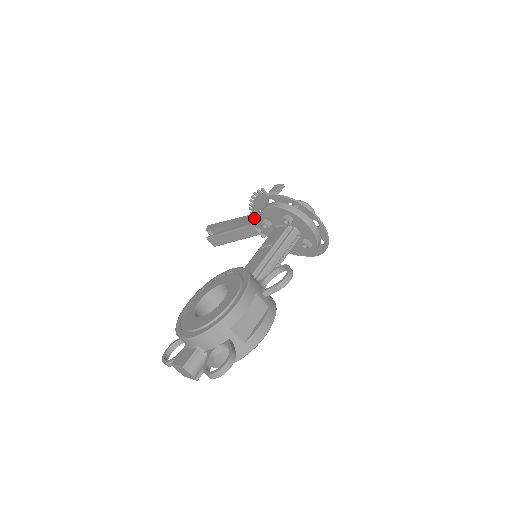
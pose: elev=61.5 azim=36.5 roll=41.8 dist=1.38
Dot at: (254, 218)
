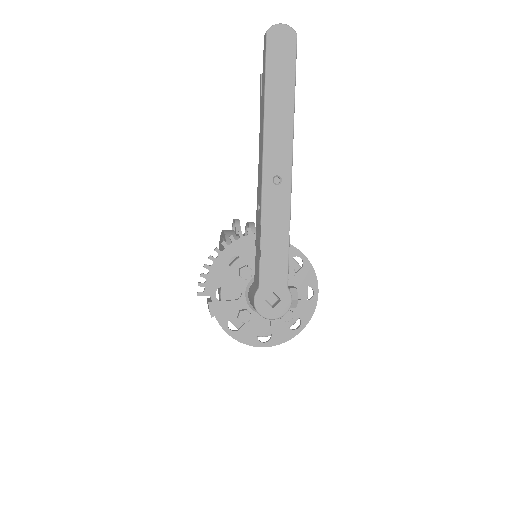
Dot at: (239, 237)
